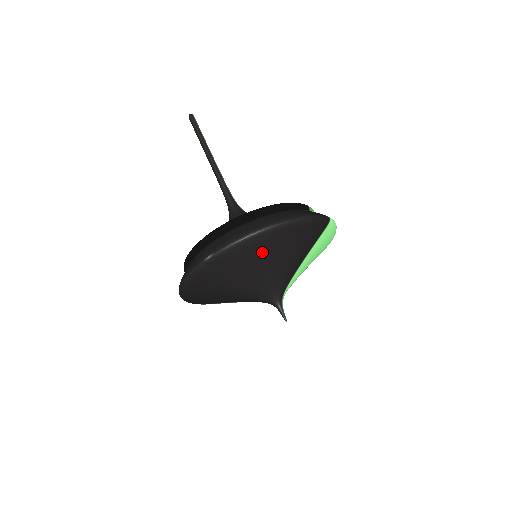
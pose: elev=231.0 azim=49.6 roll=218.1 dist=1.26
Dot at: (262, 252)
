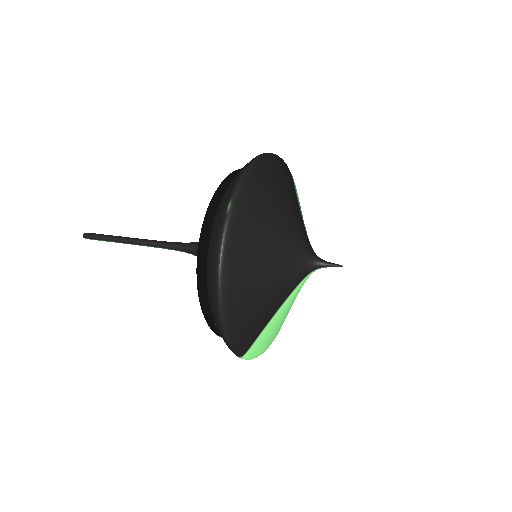
Dot at: (269, 188)
